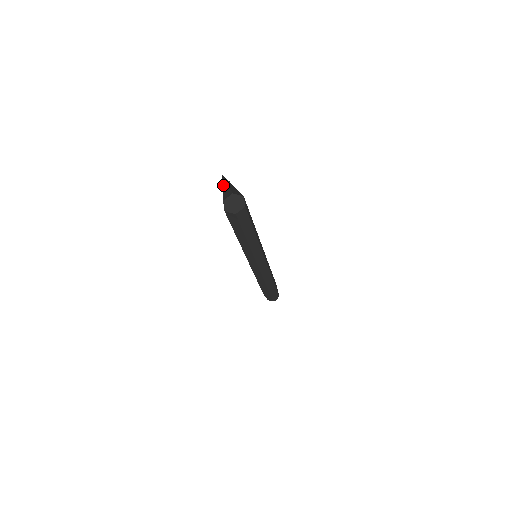
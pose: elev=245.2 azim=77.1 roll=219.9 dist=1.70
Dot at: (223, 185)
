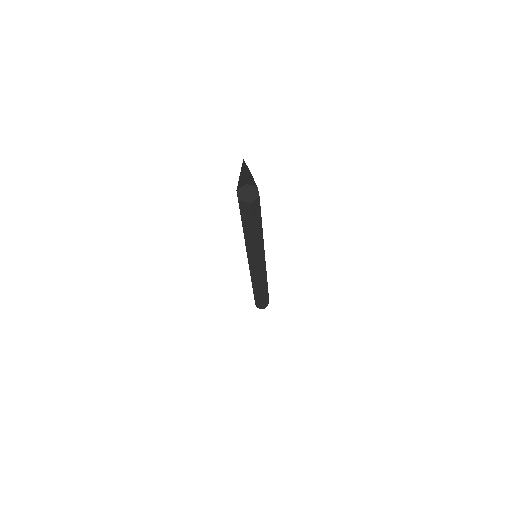
Dot at: (241, 172)
